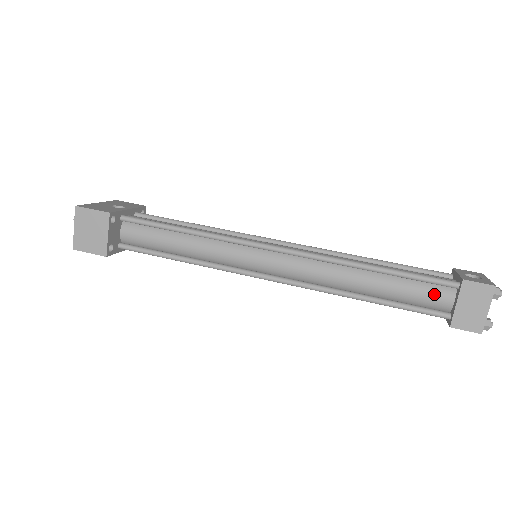
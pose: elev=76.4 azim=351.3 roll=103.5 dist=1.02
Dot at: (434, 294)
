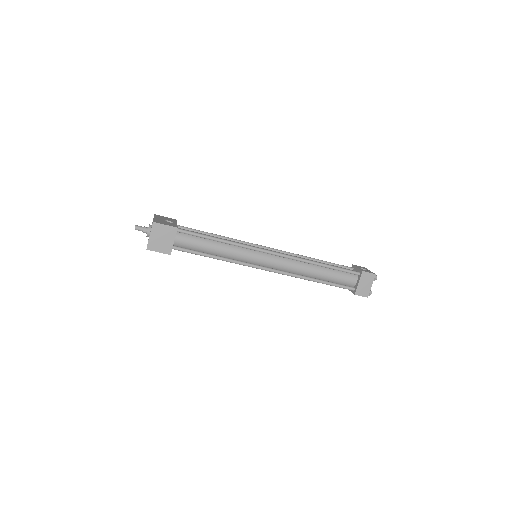
Dot at: (348, 278)
